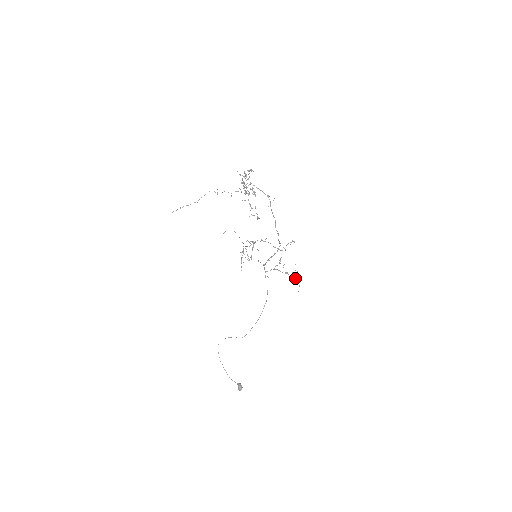
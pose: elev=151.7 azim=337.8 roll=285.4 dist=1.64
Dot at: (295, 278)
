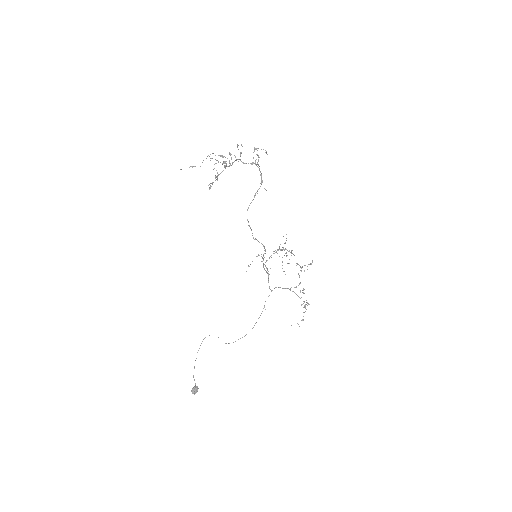
Dot at: (305, 311)
